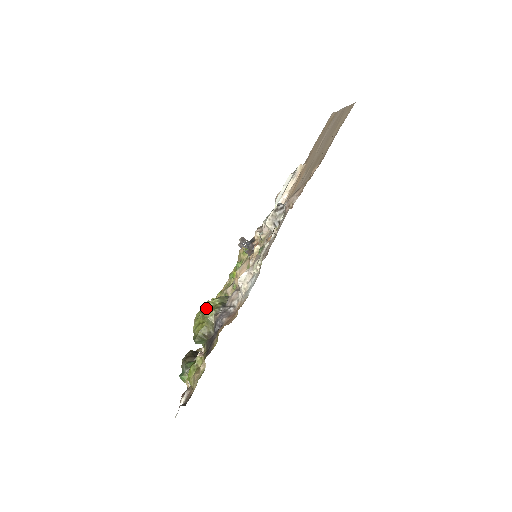
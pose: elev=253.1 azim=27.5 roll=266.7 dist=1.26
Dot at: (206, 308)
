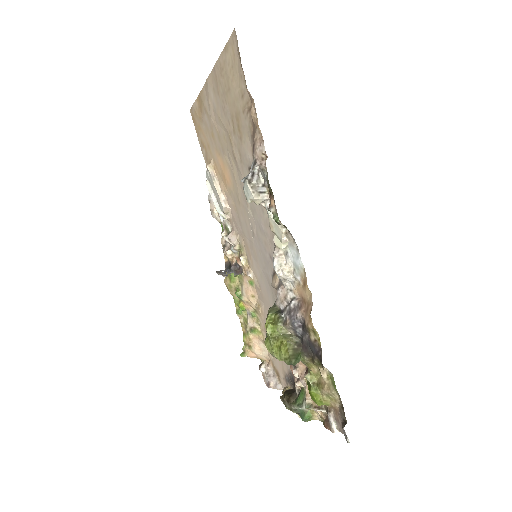
Dot at: (270, 330)
